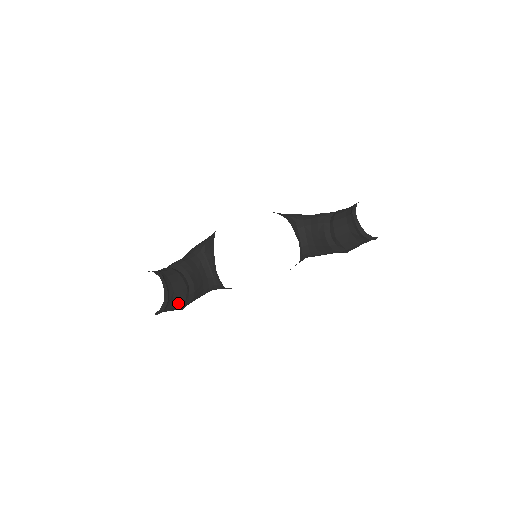
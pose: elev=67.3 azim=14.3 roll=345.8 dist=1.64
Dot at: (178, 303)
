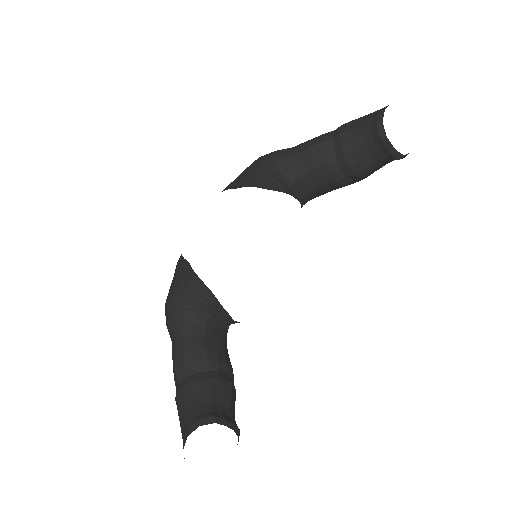
Dot at: (234, 406)
